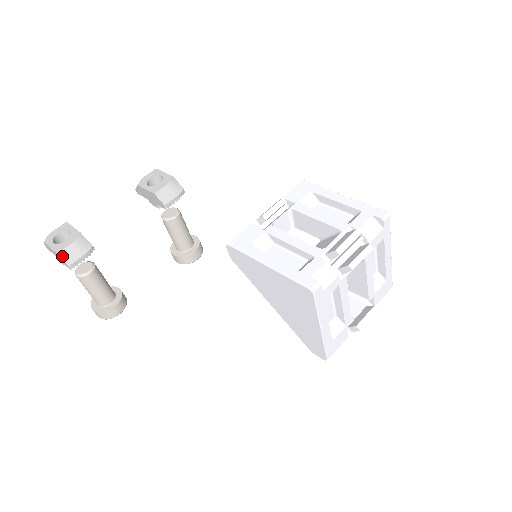
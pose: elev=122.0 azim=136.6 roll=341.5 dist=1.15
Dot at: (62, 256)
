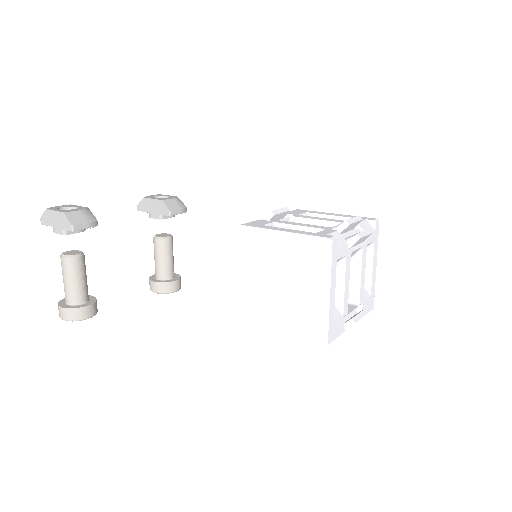
Dot at: (68, 216)
